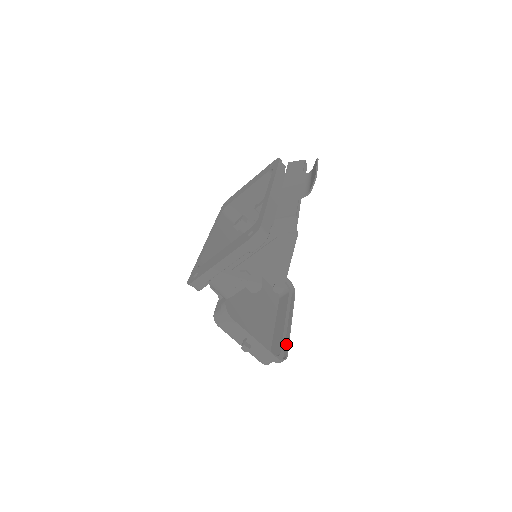
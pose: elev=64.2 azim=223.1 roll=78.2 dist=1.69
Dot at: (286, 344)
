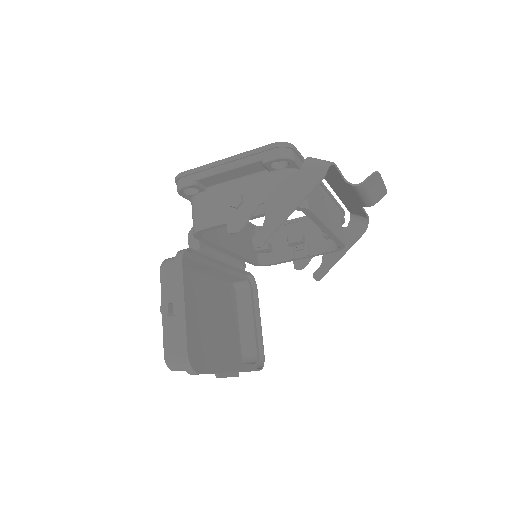
Dot at: (209, 371)
